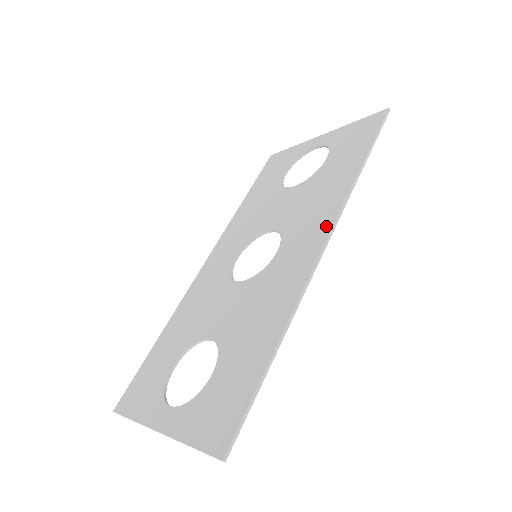
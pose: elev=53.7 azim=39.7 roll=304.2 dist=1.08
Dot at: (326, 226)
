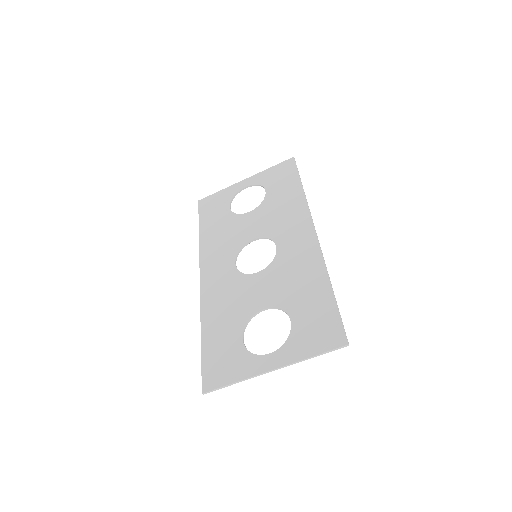
Dot at: (307, 222)
